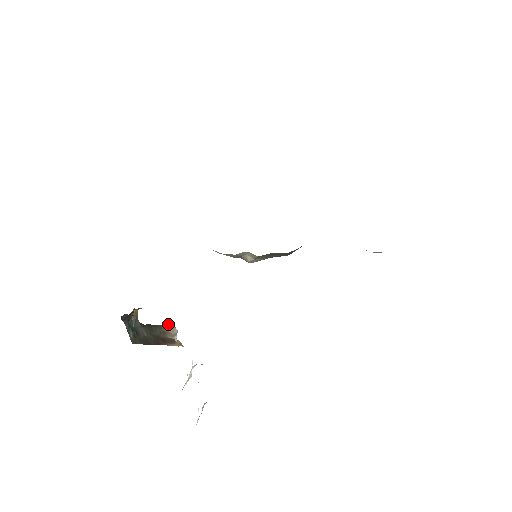
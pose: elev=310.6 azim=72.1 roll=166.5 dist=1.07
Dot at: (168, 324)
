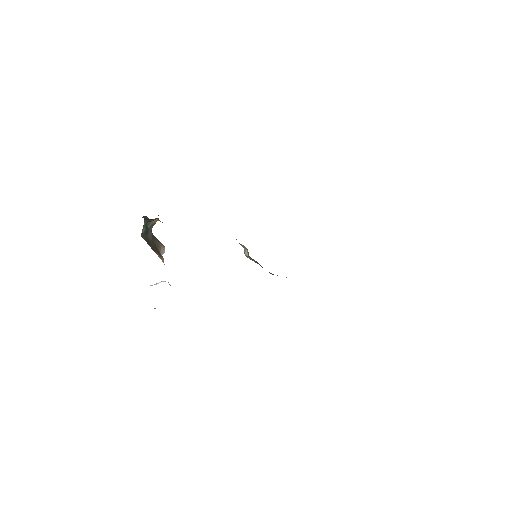
Dot at: occluded
